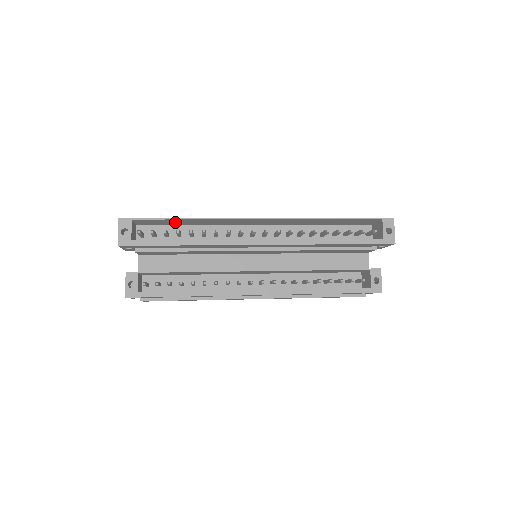
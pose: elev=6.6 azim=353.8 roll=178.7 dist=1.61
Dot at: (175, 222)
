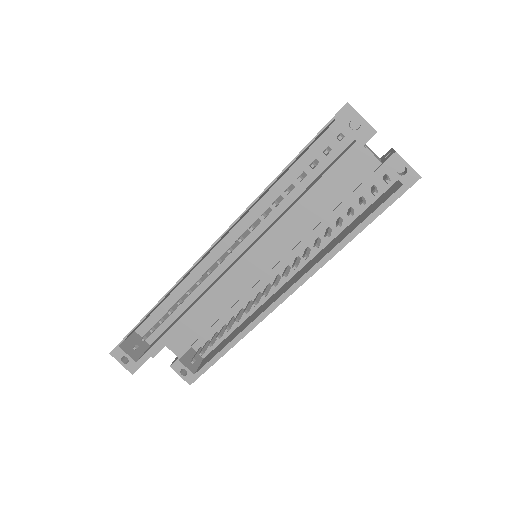
Dot at: (153, 310)
